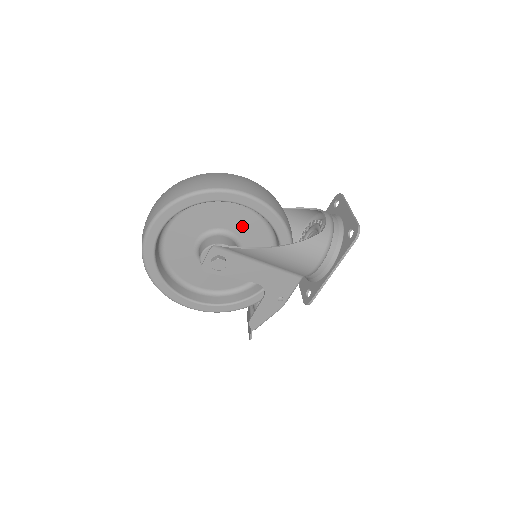
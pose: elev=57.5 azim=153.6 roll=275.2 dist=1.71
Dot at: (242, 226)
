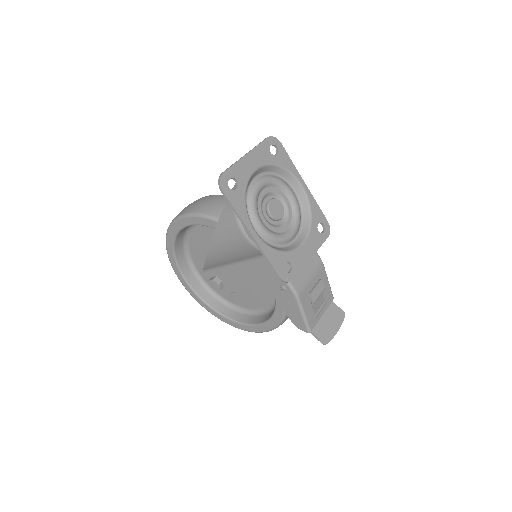
Dot at: occluded
